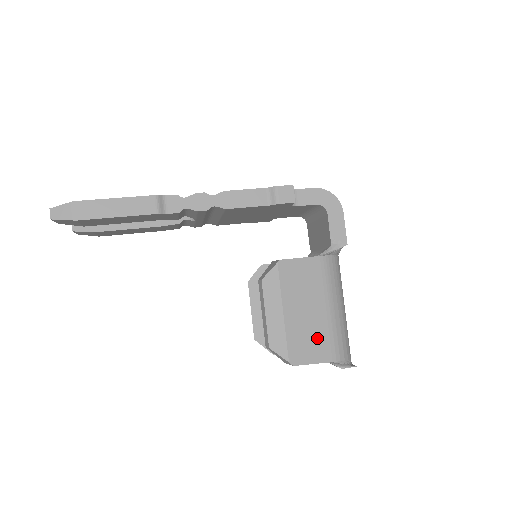
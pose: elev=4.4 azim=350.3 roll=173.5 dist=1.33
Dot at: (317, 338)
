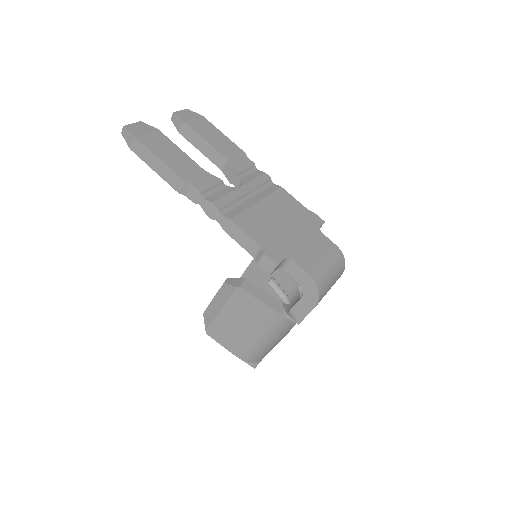
Dot at: (233, 339)
